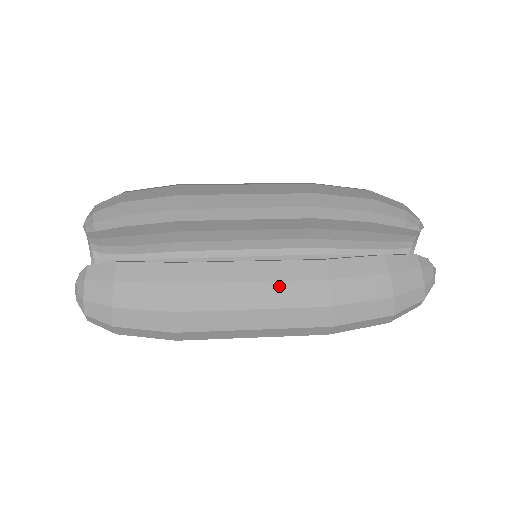
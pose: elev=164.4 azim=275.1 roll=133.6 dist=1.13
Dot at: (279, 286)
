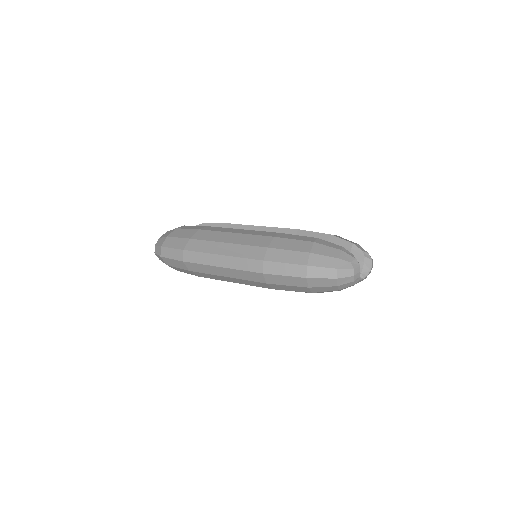
Dot at: (246, 236)
